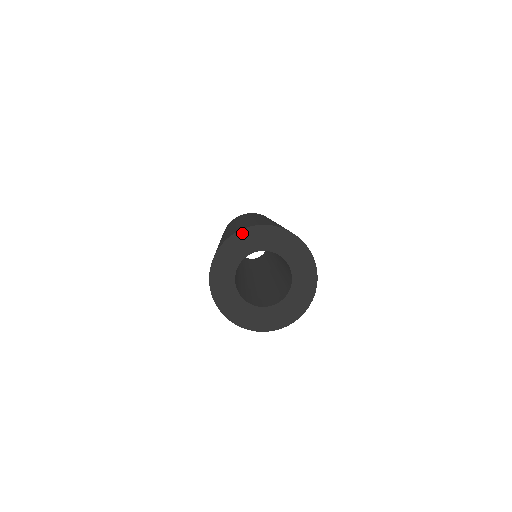
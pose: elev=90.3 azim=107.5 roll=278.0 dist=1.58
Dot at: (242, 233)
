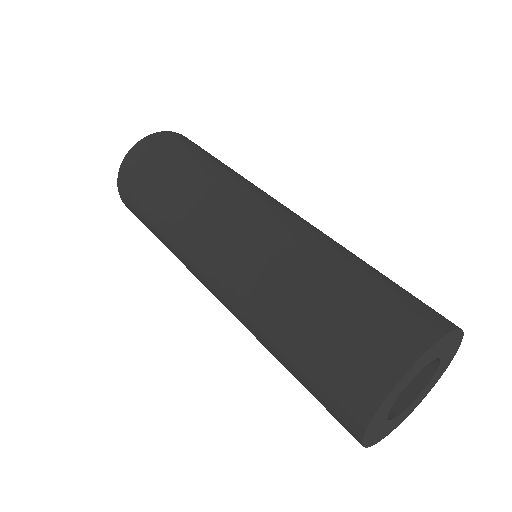
Dot at: (376, 415)
